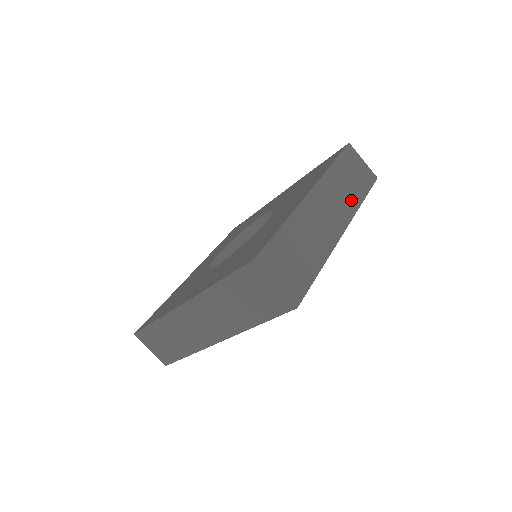
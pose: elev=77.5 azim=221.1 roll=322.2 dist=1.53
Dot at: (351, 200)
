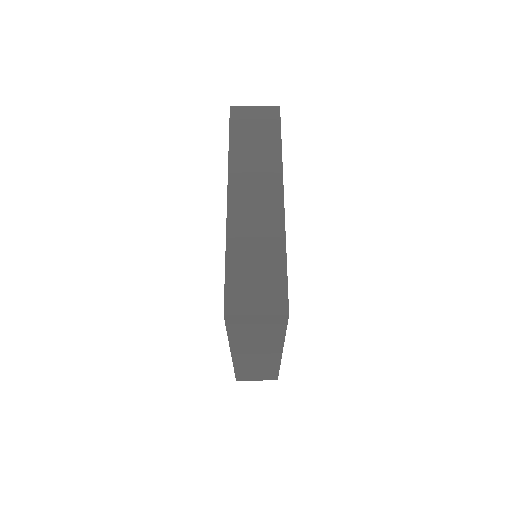
Dot at: (269, 160)
